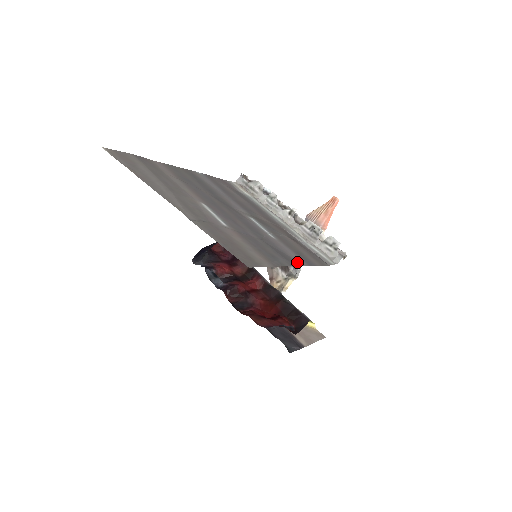
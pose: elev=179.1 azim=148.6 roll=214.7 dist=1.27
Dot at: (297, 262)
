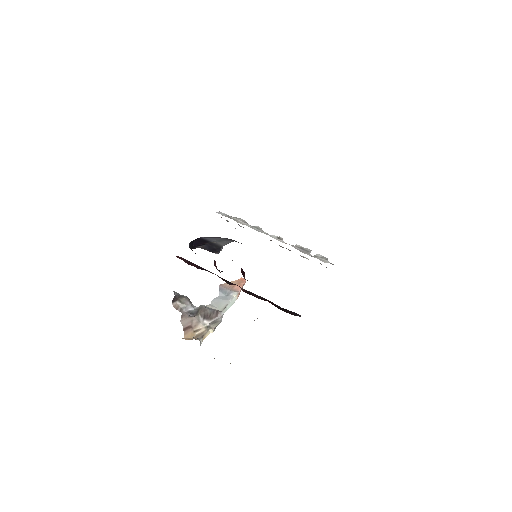
Dot at: occluded
